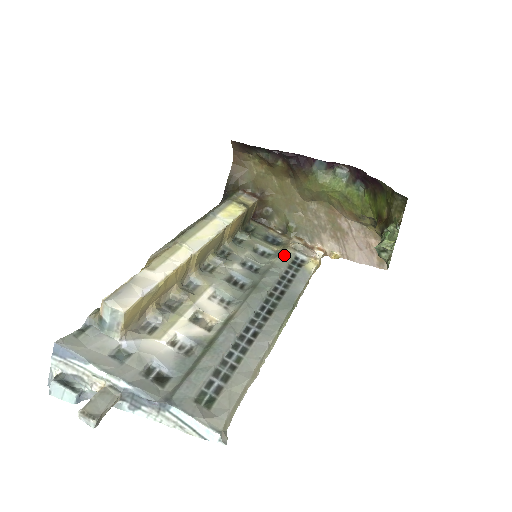
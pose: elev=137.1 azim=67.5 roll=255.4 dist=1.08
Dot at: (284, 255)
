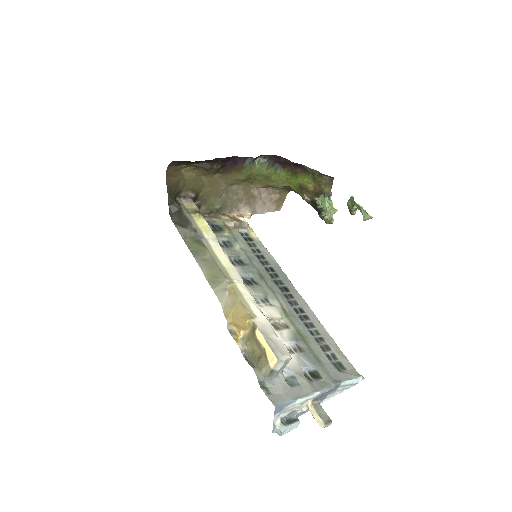
Dot at: (237, 237)
